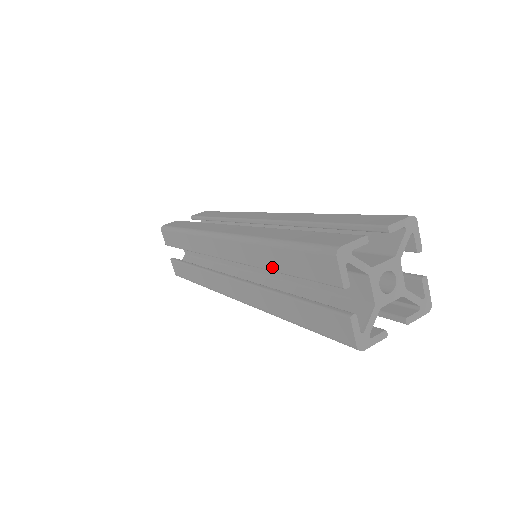
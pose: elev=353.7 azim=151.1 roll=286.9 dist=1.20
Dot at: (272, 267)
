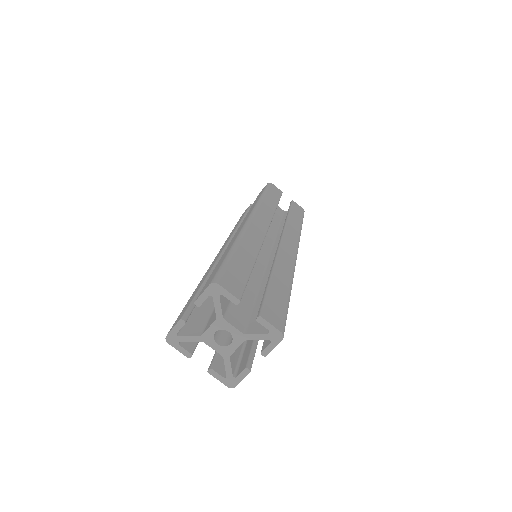
Dot at: occluded
